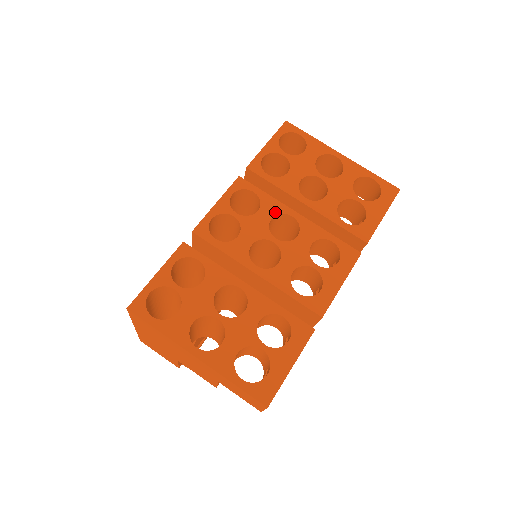
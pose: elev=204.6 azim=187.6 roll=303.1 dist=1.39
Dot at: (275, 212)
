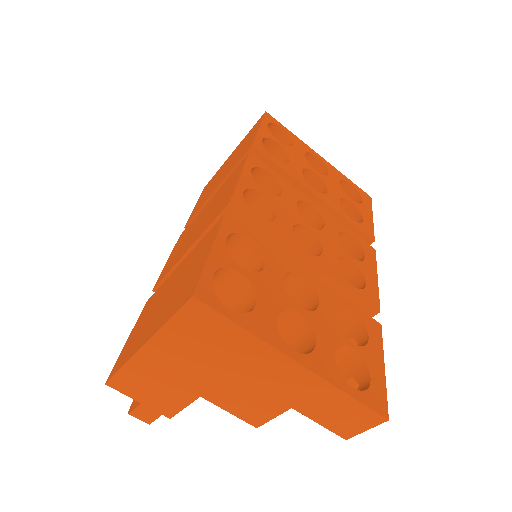
Dot at: (296, 197)
